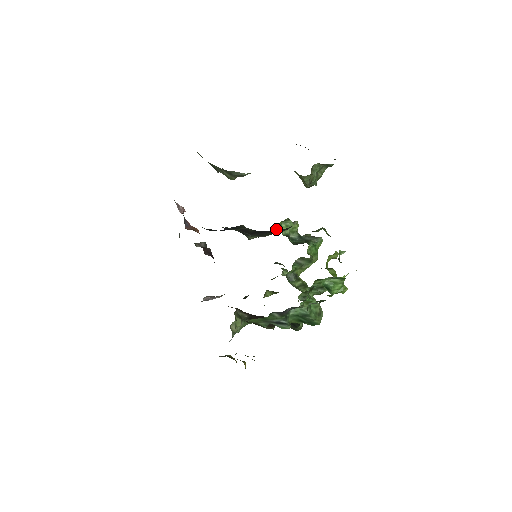
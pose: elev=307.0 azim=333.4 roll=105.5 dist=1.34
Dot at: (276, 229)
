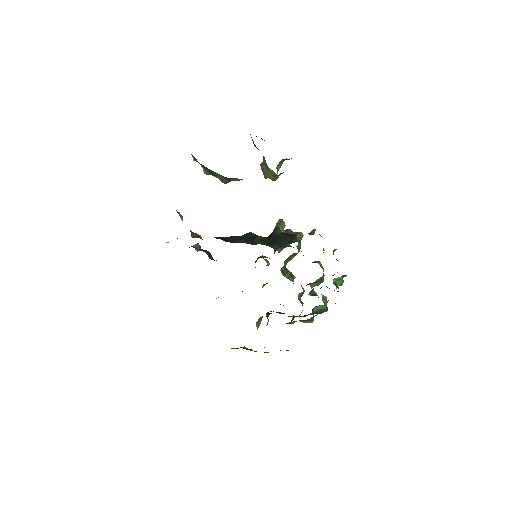
Dot at: (282, 234)
